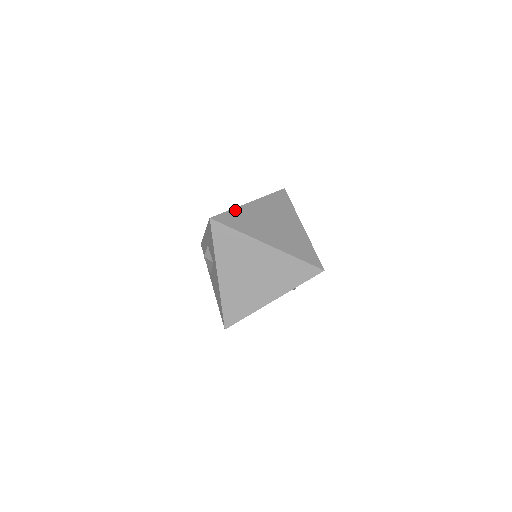
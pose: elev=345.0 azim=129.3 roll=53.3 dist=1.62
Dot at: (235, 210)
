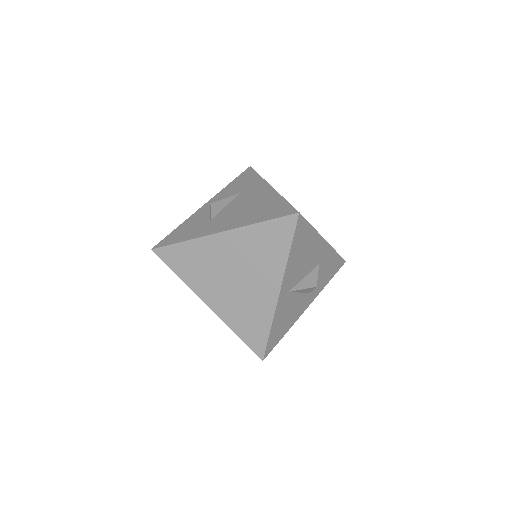
Dot at: (189, 243)
